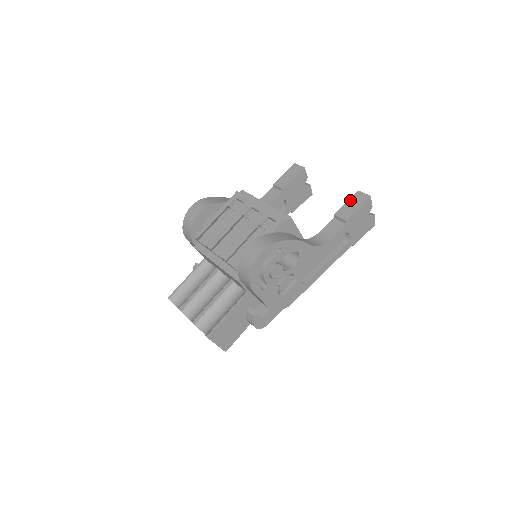
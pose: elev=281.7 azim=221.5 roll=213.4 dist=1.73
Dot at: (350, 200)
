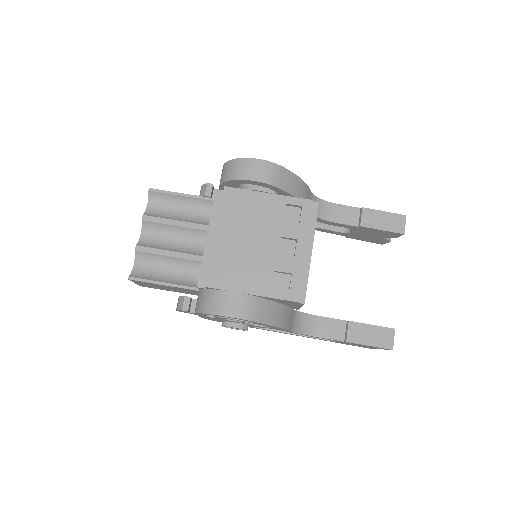
Dot at: (377, 328)
